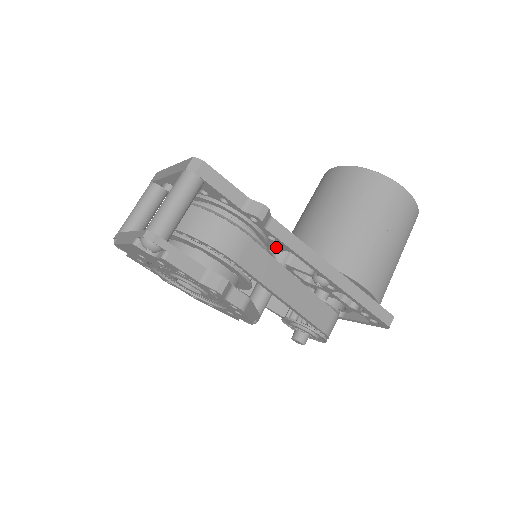
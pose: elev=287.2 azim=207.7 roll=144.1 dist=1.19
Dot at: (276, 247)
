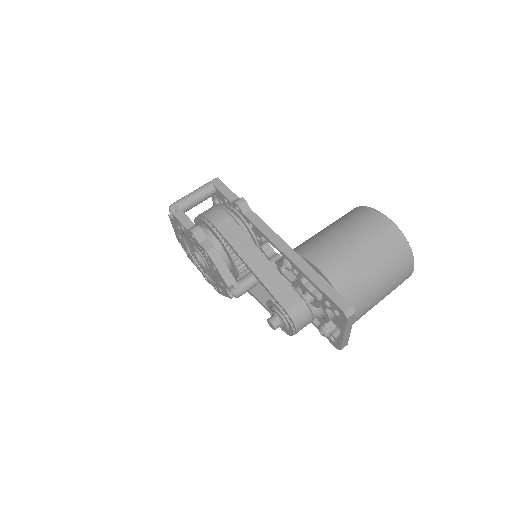
Dot at: (261, 240)
